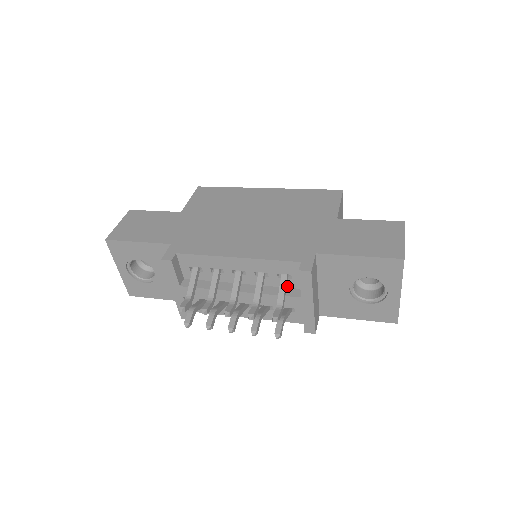
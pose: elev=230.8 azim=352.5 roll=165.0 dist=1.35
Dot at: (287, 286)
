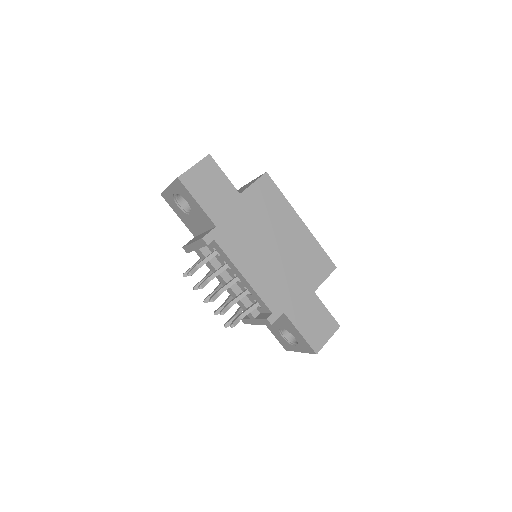
Dot at: occluded
